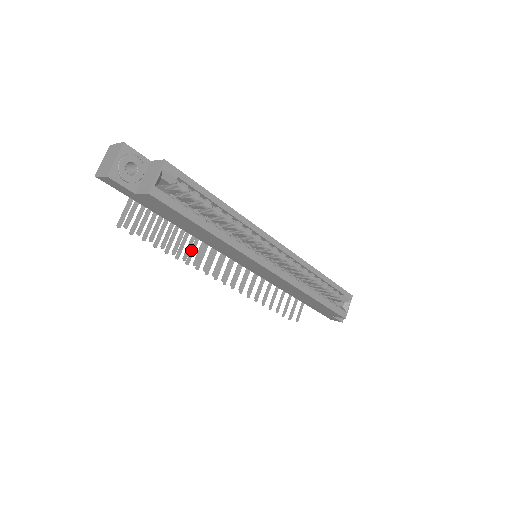
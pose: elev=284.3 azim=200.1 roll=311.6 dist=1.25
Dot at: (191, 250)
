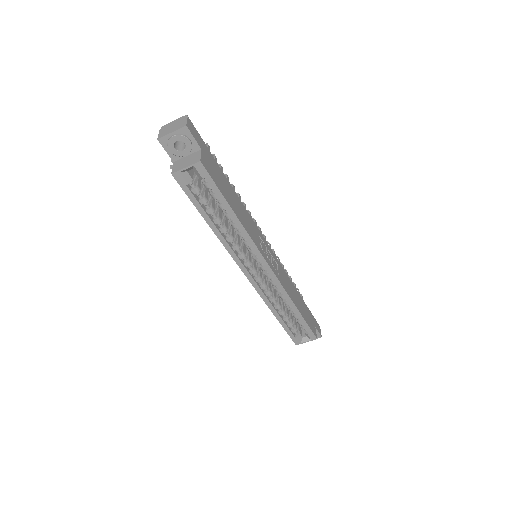
Dot at: occluded
